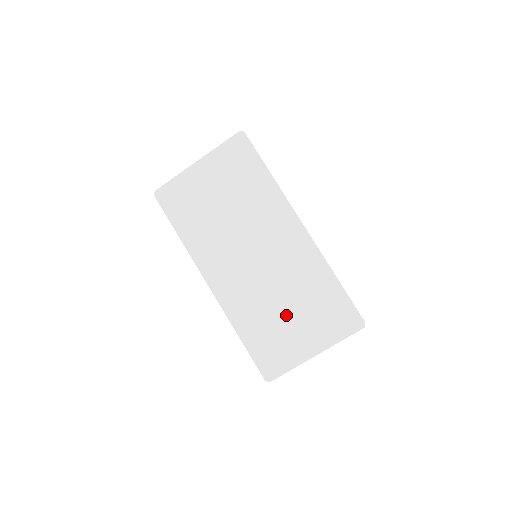
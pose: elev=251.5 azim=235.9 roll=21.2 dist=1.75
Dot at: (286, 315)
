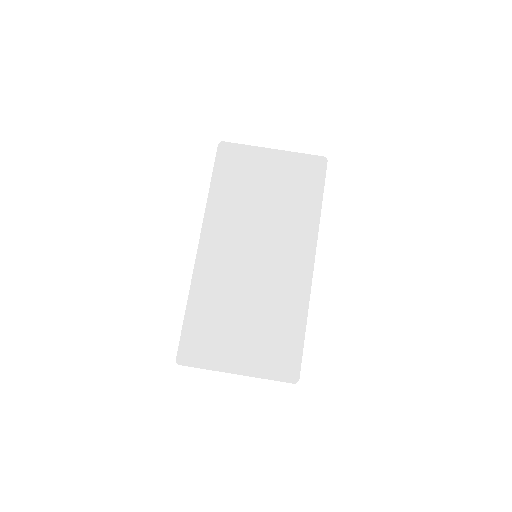
Dot at: (241, 321)
